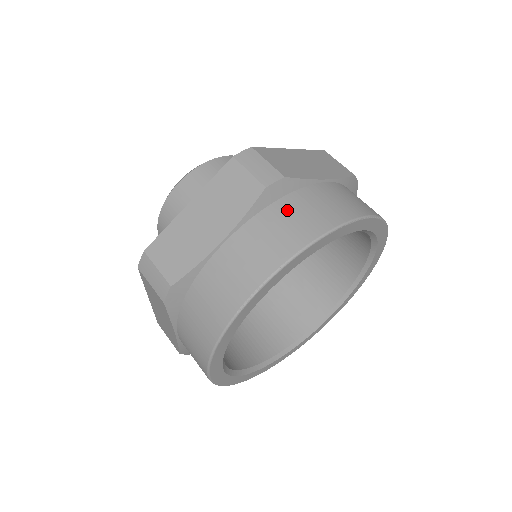
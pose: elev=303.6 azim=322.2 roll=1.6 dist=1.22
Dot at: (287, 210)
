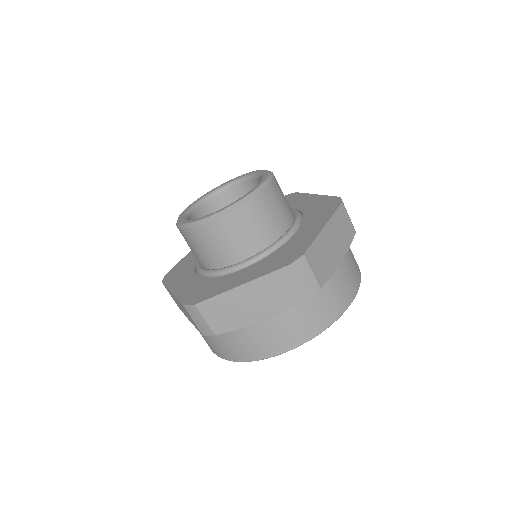
Dot at: (222, 339)
